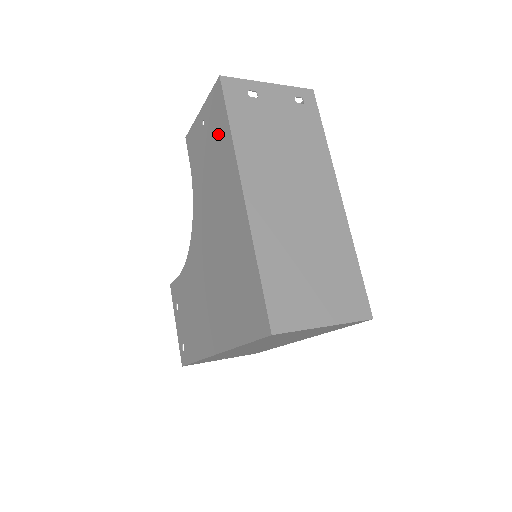
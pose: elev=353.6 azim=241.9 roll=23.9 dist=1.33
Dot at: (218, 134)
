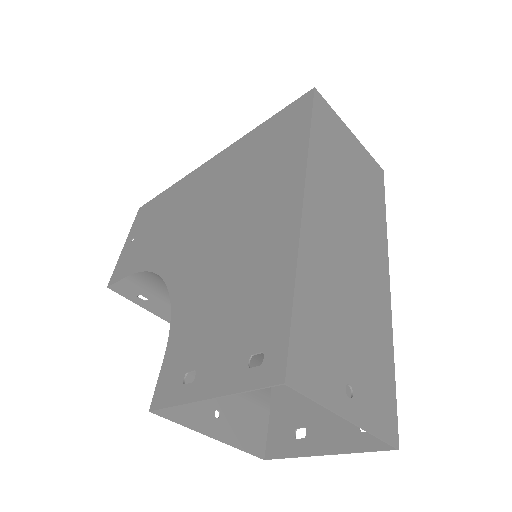
Dot at: (158, 207)
